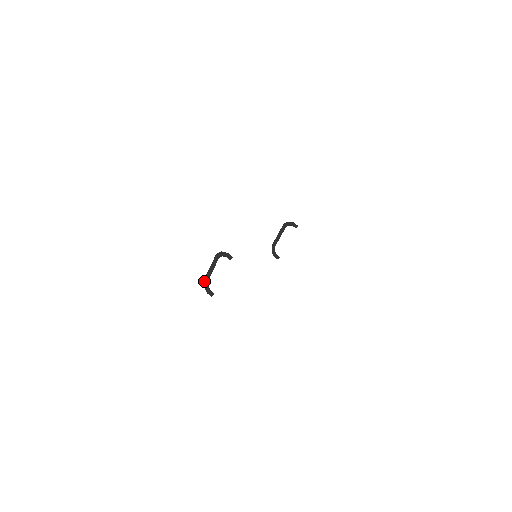
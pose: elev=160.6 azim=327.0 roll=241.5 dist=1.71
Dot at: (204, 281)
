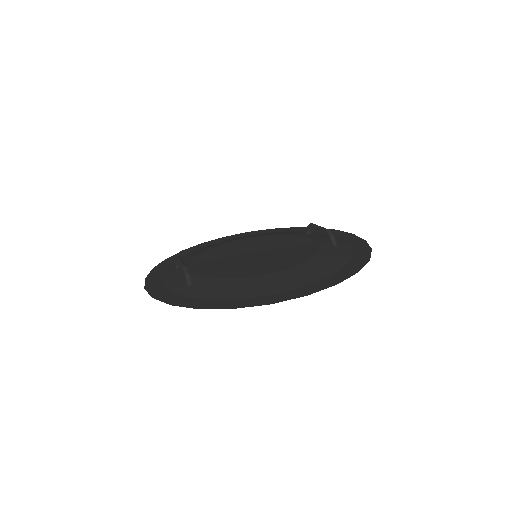
Dot at: (175, 258)
